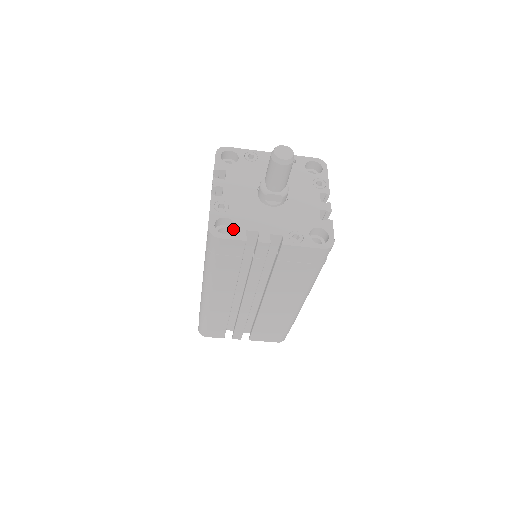
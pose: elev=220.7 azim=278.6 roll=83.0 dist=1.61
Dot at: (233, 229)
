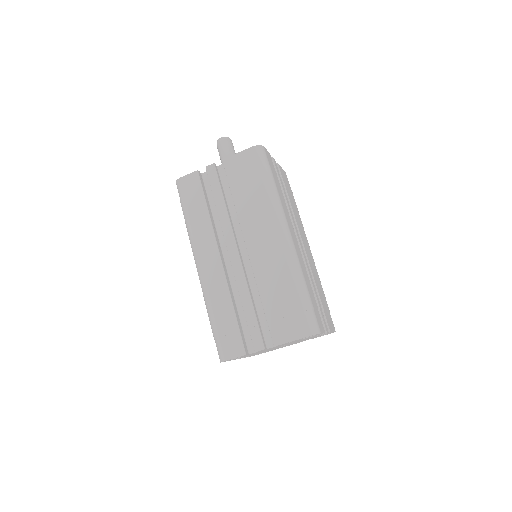
Dot at: occluded
